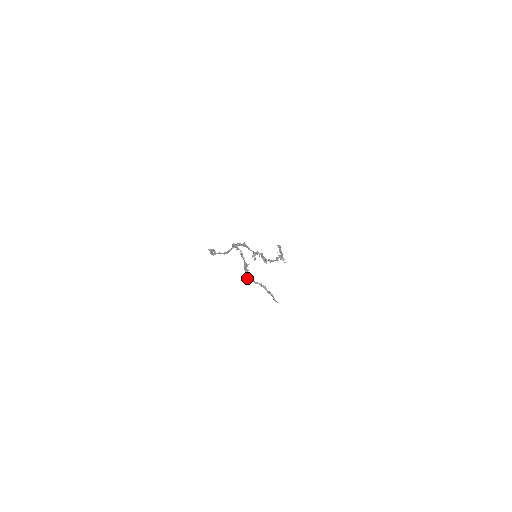
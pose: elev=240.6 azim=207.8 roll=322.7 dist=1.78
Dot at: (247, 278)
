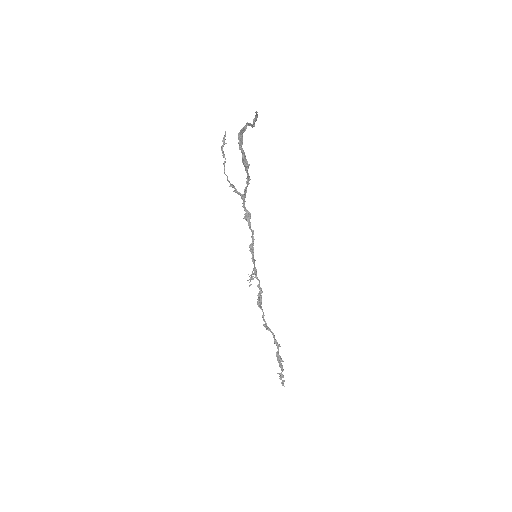
Dot at: (241, 134)
